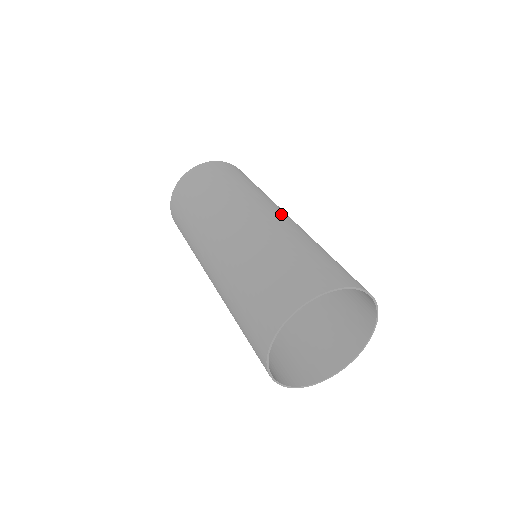
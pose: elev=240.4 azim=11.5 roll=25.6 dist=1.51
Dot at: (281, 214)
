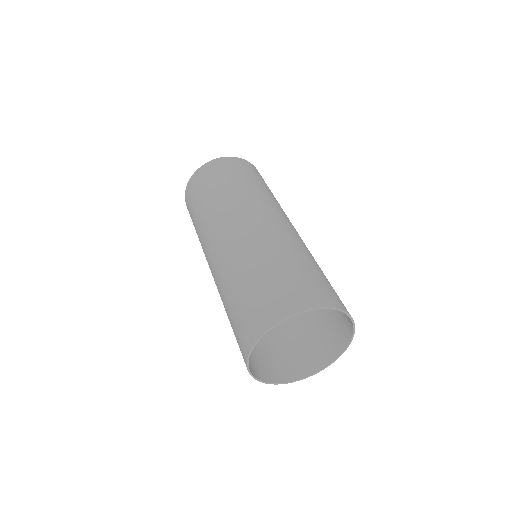
Dot at: occluded
